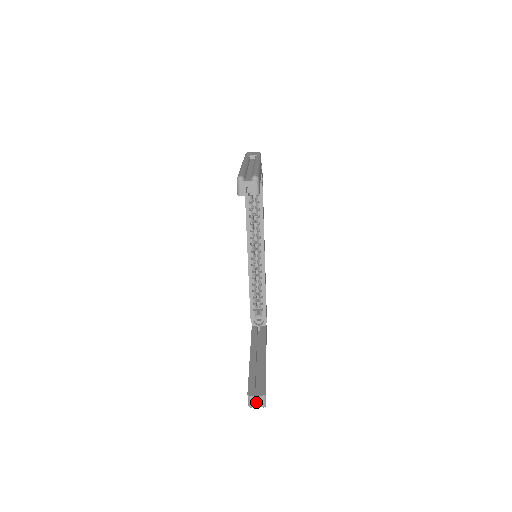
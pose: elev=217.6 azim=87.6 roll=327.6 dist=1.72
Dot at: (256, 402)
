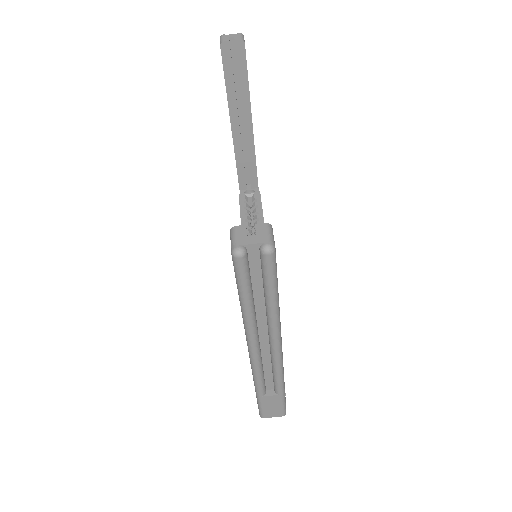
Dot at: (250, 237)
